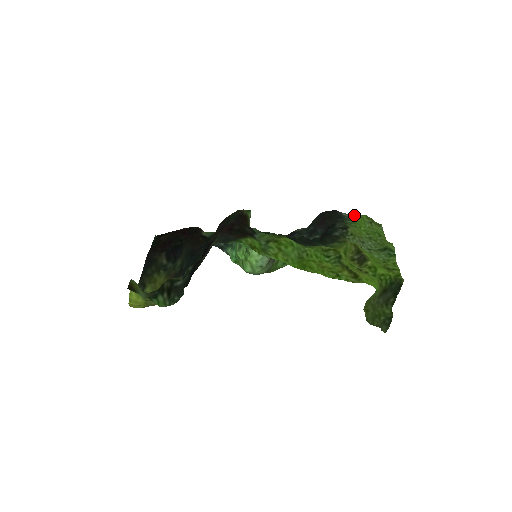
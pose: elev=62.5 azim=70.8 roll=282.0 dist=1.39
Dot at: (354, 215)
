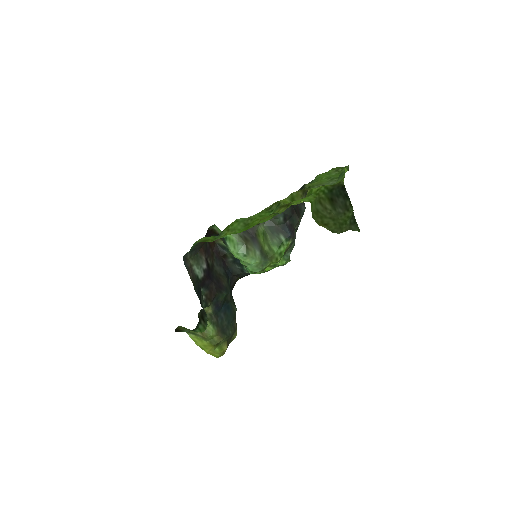
Dot at: occluded
